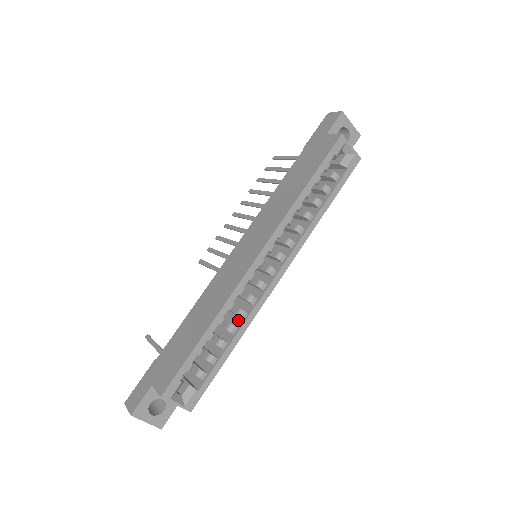
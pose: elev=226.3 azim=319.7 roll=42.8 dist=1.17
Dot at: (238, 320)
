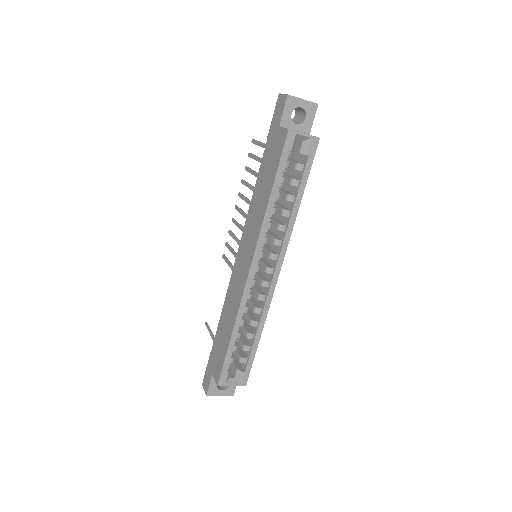
Dot at: occluded
